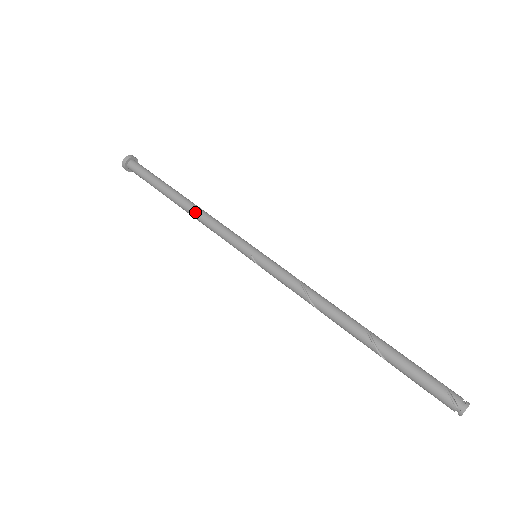
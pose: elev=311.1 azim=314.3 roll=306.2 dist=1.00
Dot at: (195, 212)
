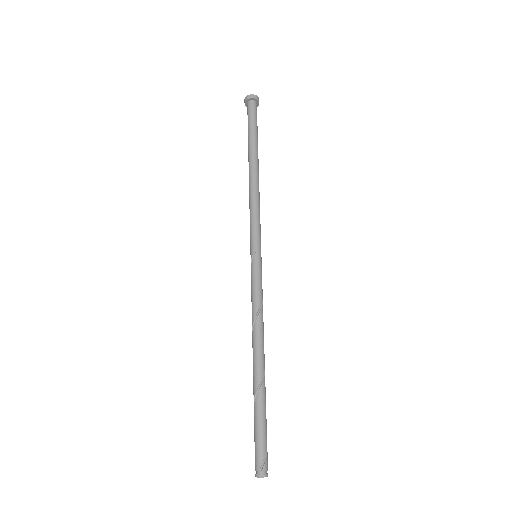
Dot at: (254, 185)
